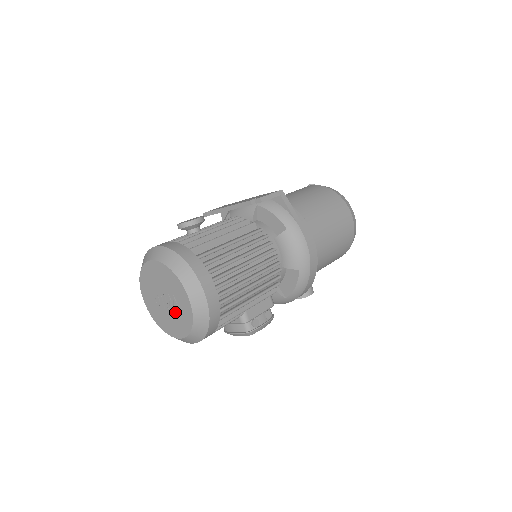
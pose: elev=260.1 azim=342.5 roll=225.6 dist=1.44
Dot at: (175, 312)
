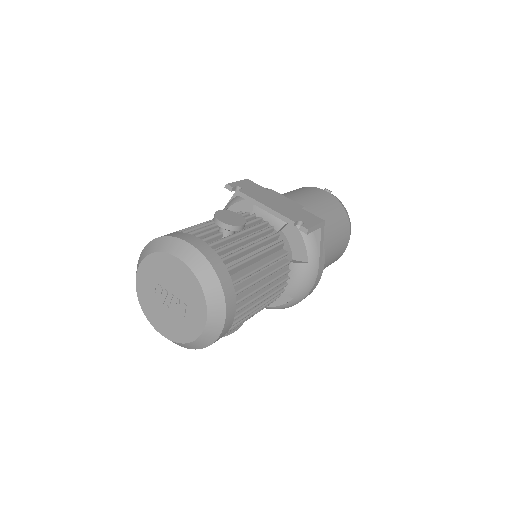
Dot at: (176, 317)
